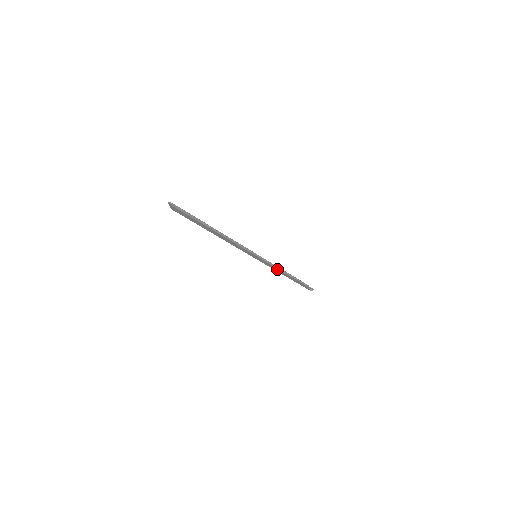
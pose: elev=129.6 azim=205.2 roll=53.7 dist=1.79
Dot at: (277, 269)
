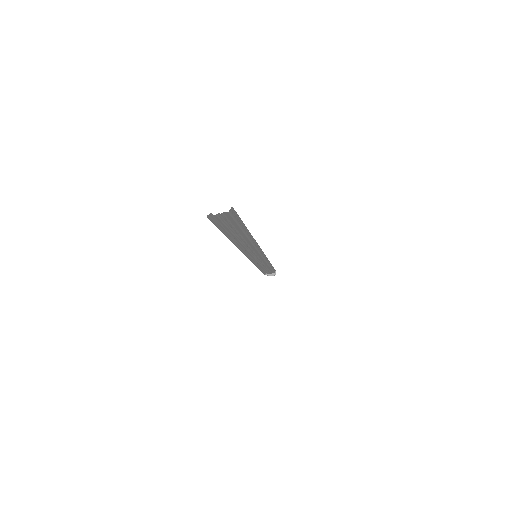
Dot at: occluded
